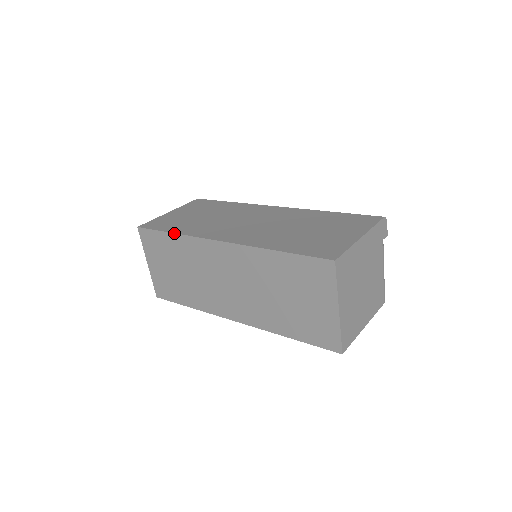
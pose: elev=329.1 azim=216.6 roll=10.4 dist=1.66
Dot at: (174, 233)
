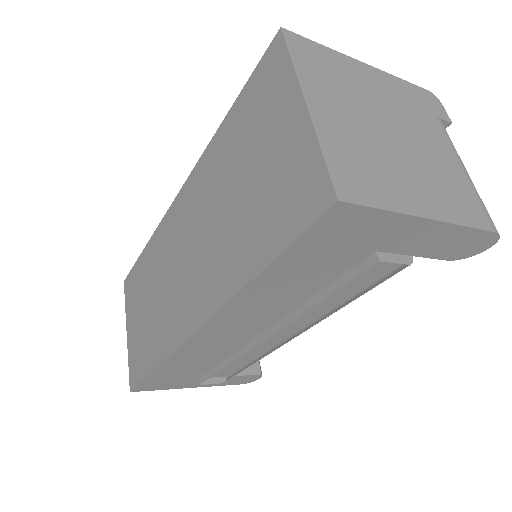
Dot at: (146, 244)
